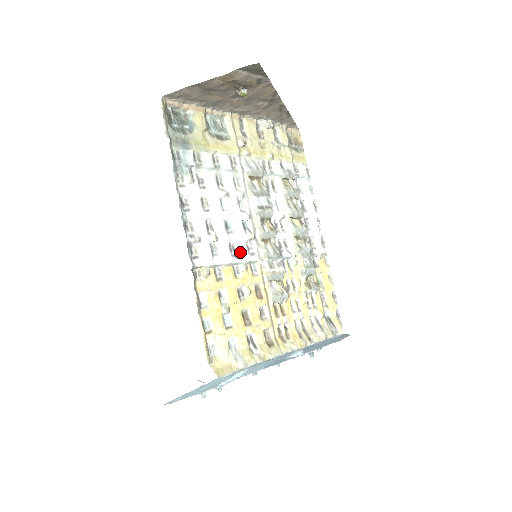
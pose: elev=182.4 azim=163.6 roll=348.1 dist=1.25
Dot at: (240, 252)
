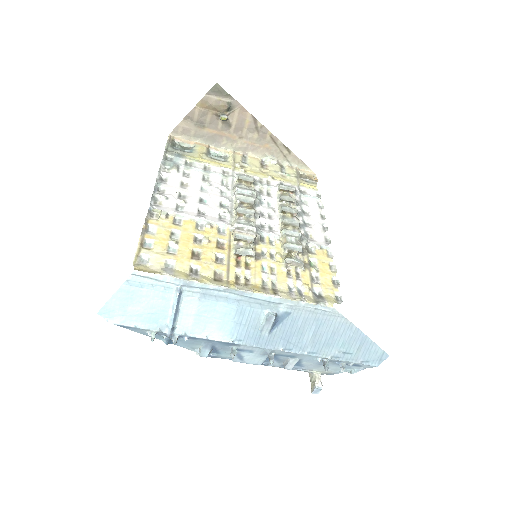
Dot at: (209, 216)
